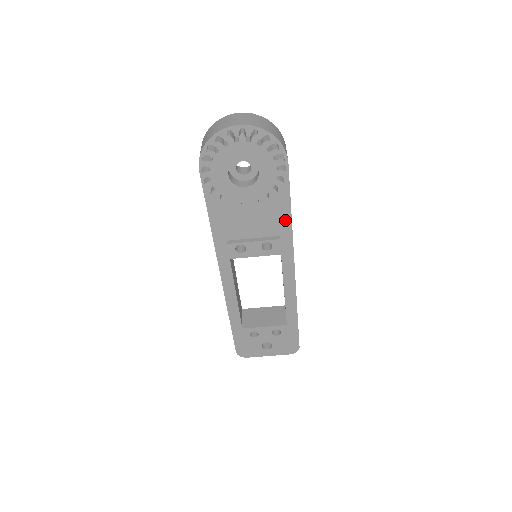
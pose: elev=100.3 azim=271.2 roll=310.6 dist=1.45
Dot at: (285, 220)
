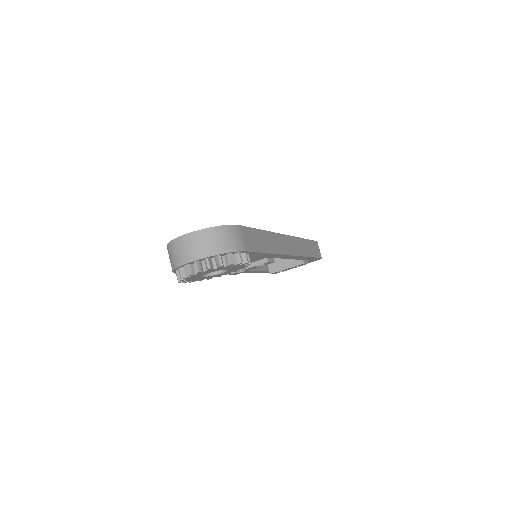
Dot at: (266, 255)
